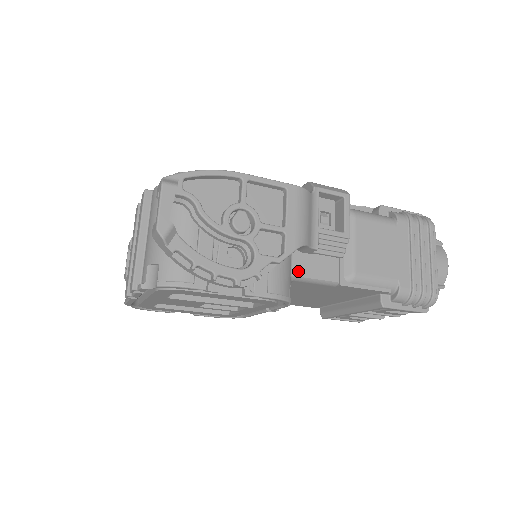
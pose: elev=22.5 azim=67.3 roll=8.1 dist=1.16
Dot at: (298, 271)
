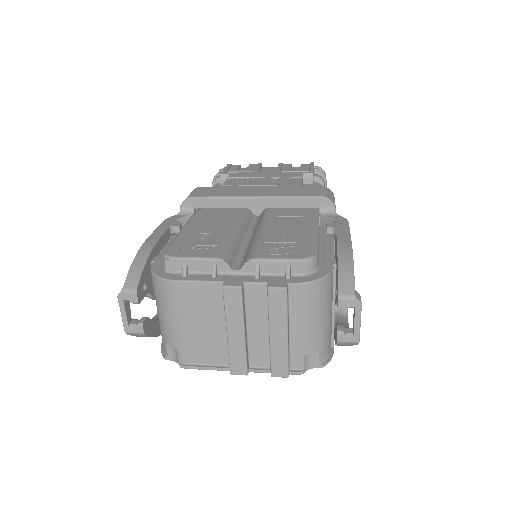
Dot at: occluded
